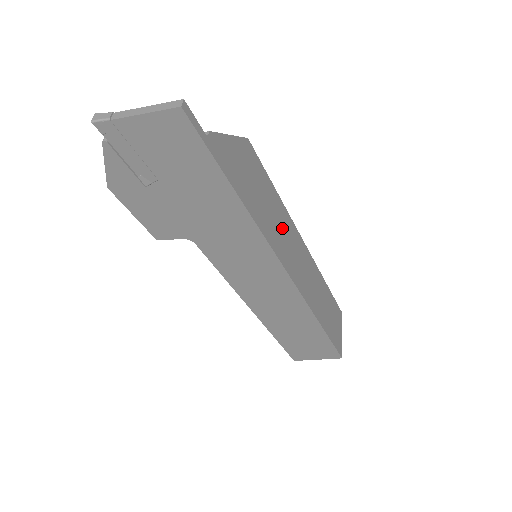
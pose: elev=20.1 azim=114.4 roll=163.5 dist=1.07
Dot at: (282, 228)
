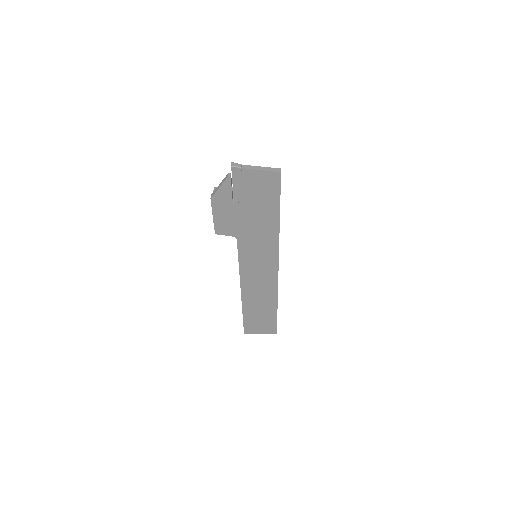
Dot at: occluded
